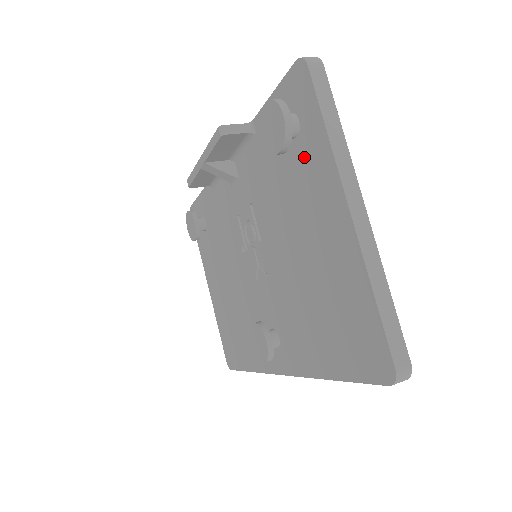
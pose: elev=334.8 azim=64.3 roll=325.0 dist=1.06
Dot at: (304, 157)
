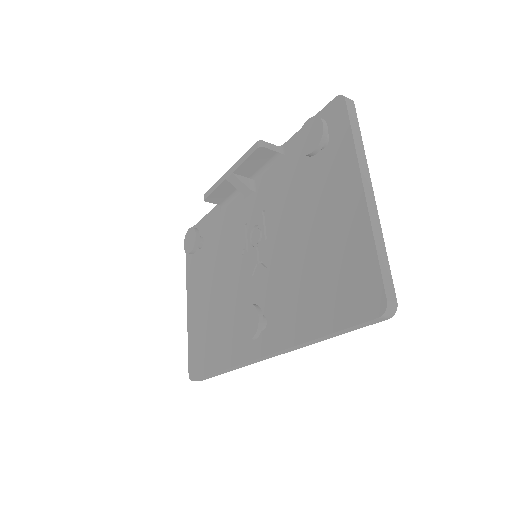
Dot at: (329, 161)
